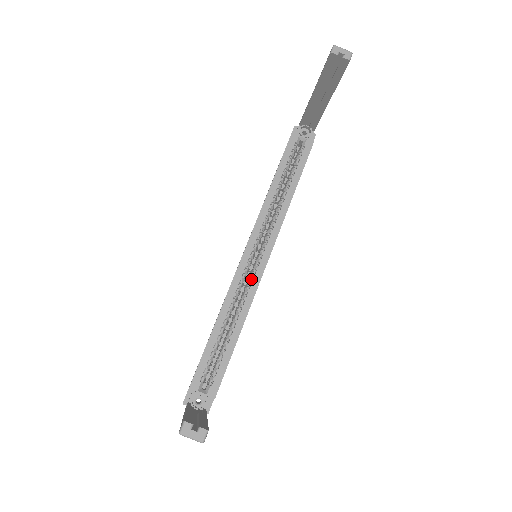
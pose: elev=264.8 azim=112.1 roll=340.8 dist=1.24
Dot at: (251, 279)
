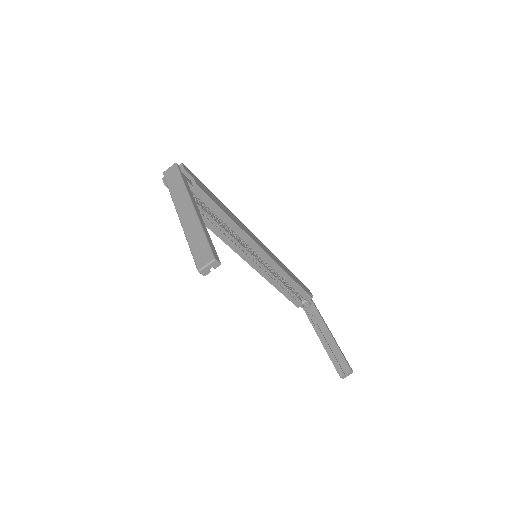
Dot at: occluded
